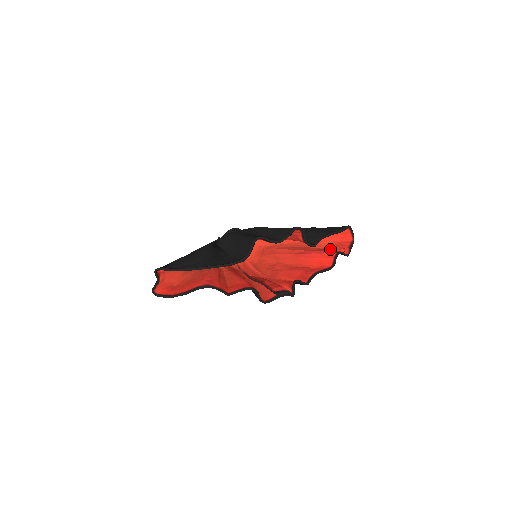
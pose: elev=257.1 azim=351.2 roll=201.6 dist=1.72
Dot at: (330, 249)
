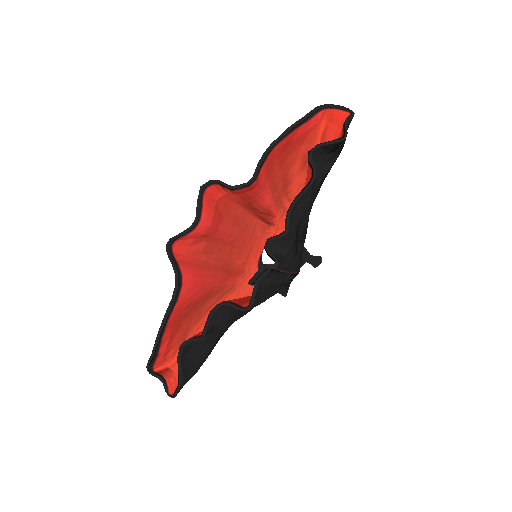
Dot at: occluded
